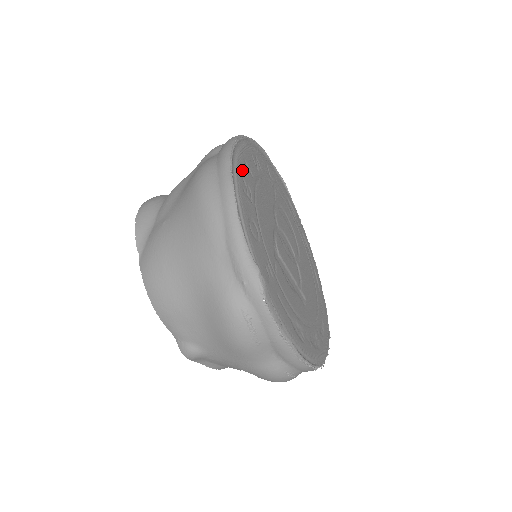
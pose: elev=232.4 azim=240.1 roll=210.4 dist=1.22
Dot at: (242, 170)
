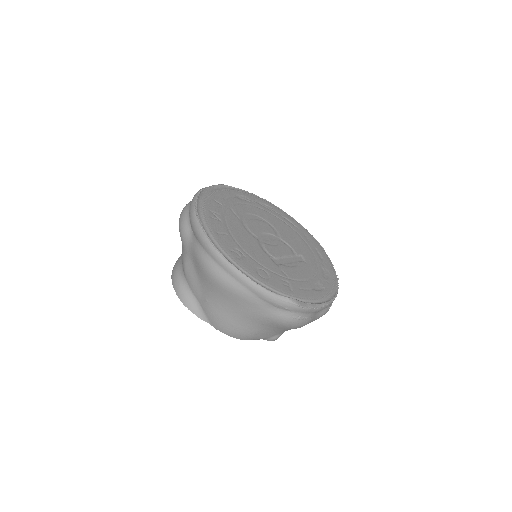
Dot at: (224, 245)
